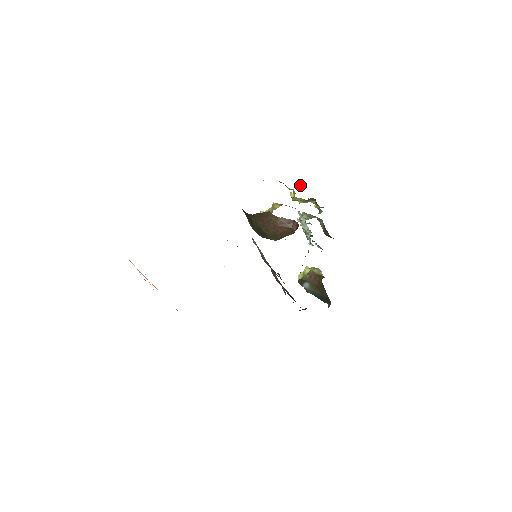
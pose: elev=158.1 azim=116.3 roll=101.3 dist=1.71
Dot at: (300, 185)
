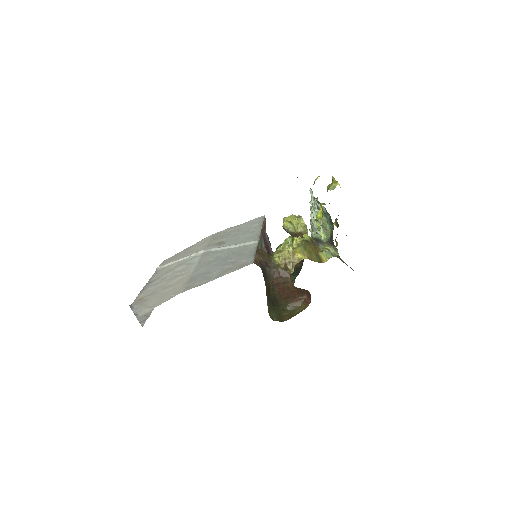
Dot at: (332, 181)
